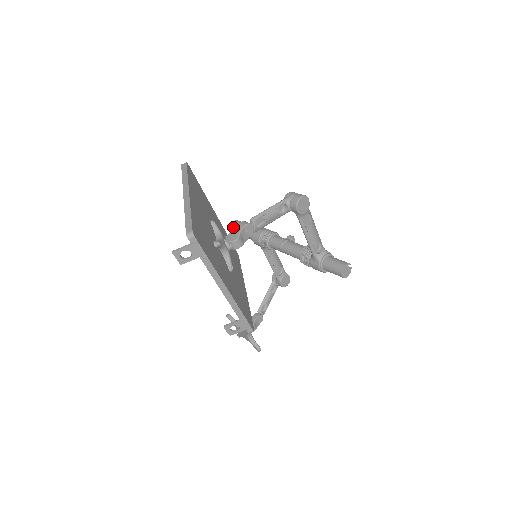
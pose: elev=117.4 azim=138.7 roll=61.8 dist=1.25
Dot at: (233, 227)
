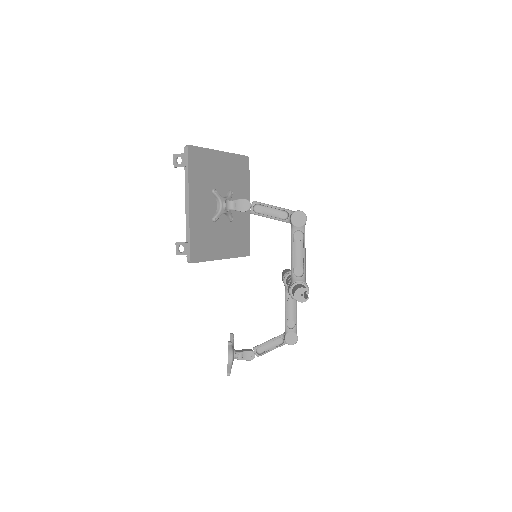
Dot at: (283, 271)
